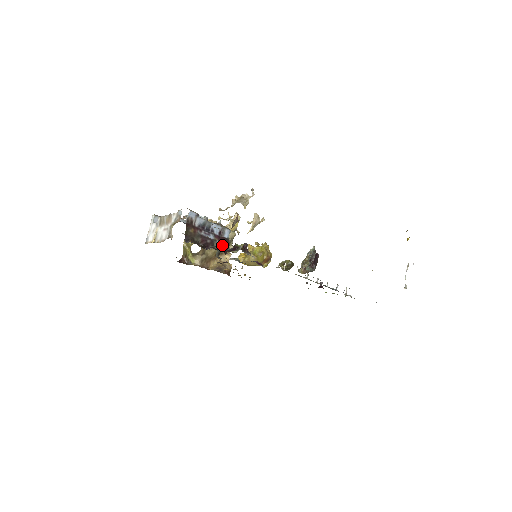
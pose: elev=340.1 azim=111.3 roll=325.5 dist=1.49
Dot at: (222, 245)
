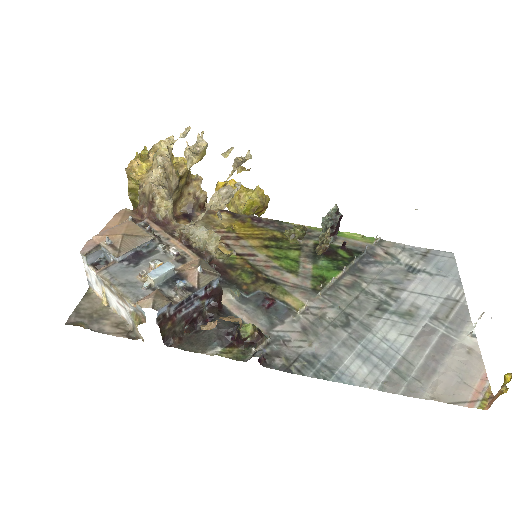
Dot at: (213, 299)
